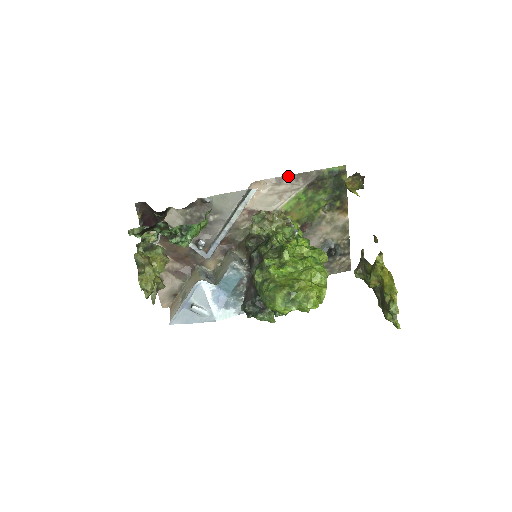
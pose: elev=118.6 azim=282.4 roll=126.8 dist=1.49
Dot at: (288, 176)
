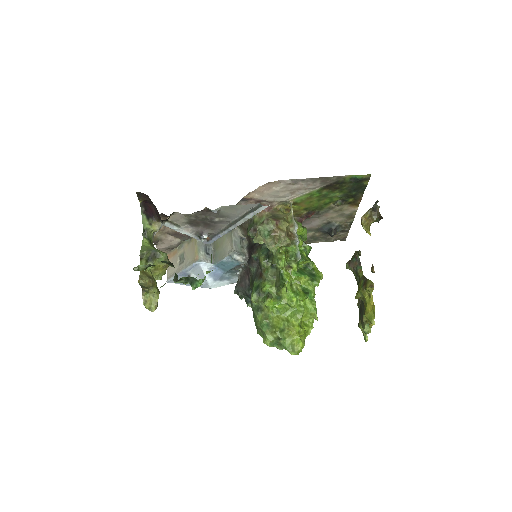
Dot at: (306, 179)
